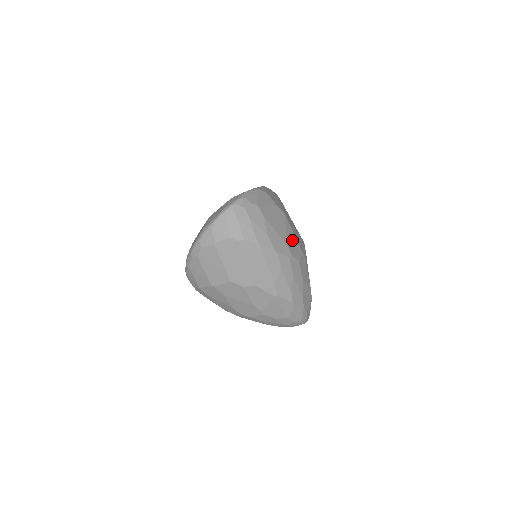
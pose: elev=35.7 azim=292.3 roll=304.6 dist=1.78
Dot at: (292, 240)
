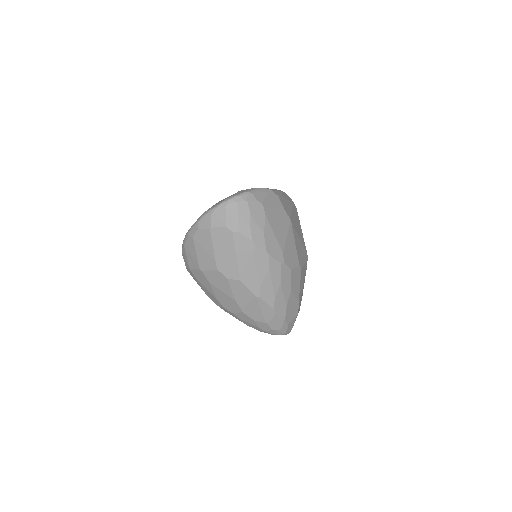
Dot at: (290, 248)
